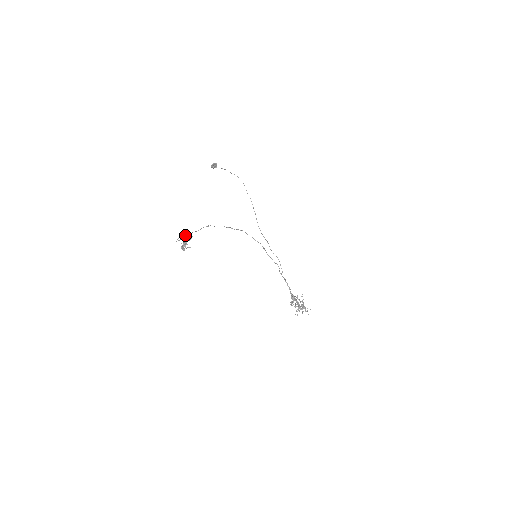
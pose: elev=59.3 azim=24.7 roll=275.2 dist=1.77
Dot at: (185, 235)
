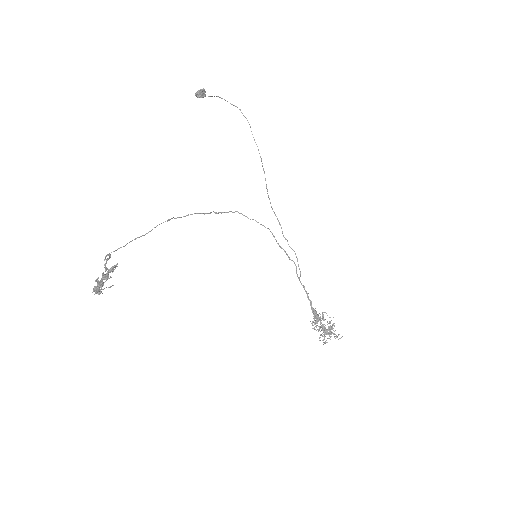
Dot at: (120, 247)
